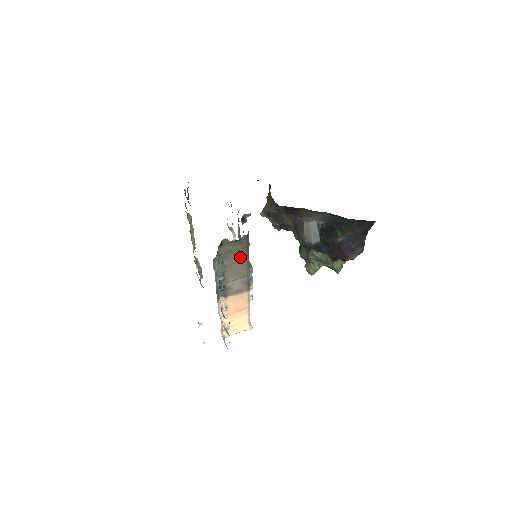
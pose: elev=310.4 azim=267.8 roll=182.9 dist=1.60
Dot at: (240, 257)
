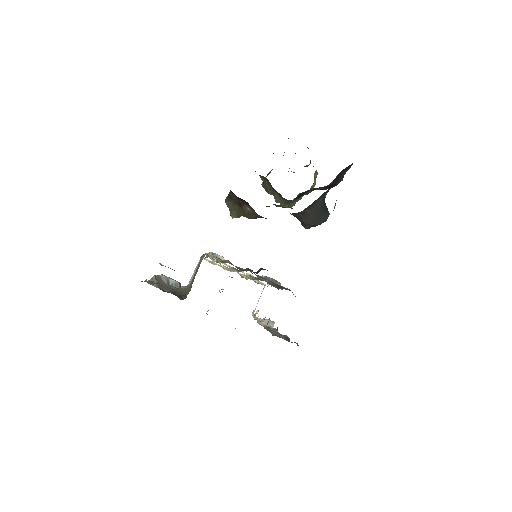
Dot at: occluded
